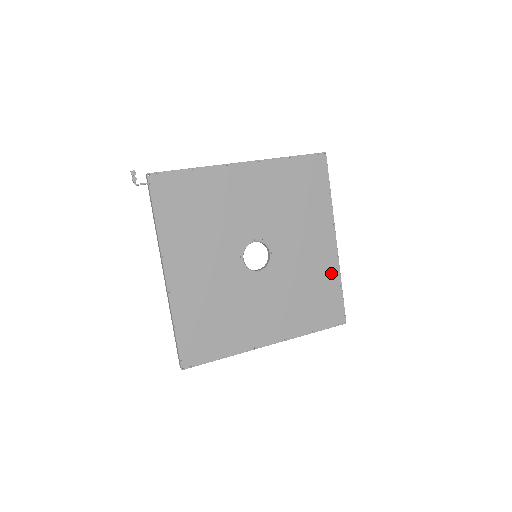
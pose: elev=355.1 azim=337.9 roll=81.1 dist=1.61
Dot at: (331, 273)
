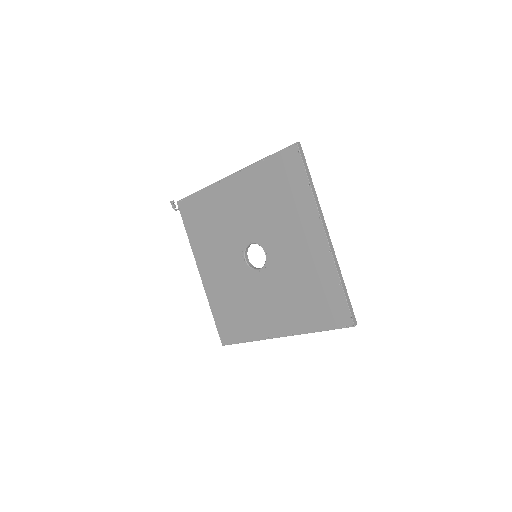
Dot at: (326, 270)
